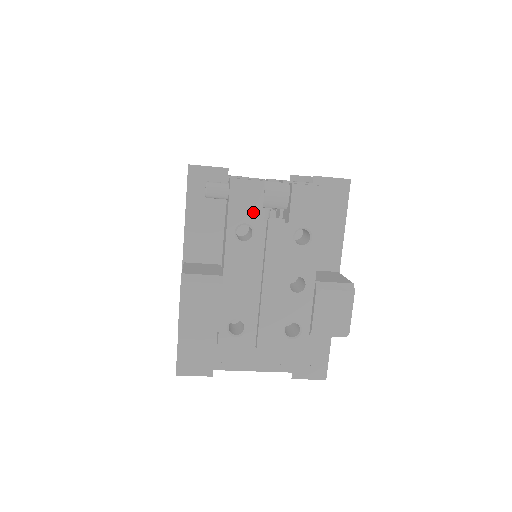
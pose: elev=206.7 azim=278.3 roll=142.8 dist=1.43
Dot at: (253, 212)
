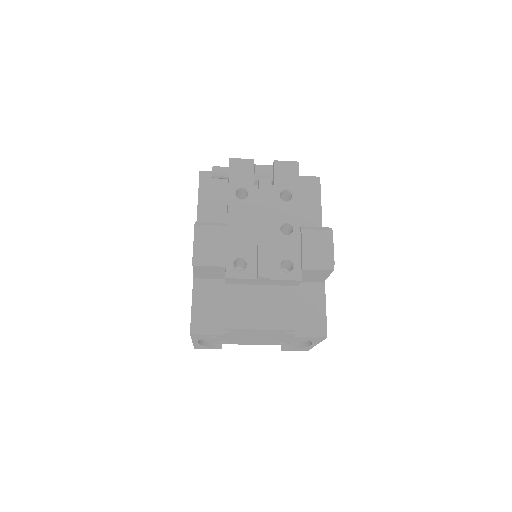
Dot at: (247, 179)
